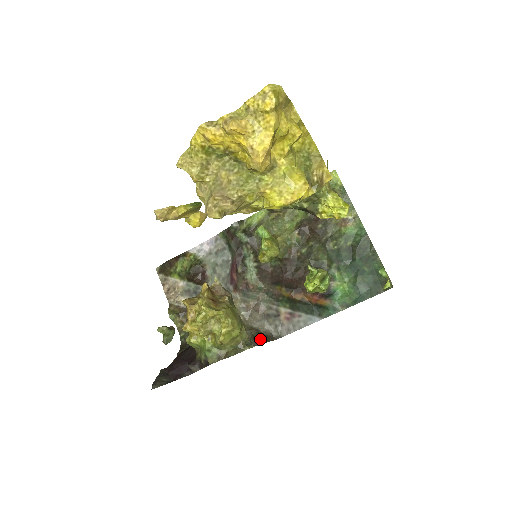
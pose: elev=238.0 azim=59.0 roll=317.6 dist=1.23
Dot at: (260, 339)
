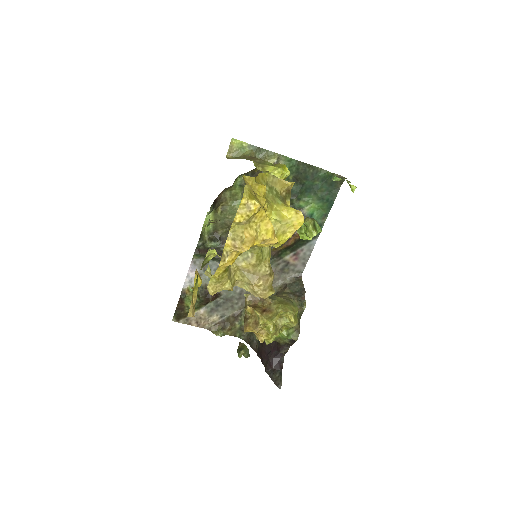
Dot at: (297, 290)
